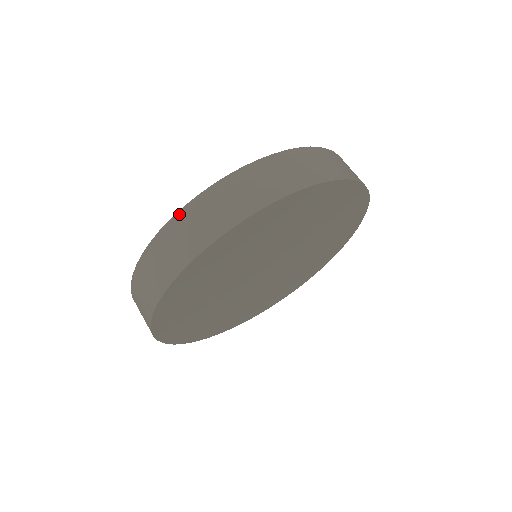
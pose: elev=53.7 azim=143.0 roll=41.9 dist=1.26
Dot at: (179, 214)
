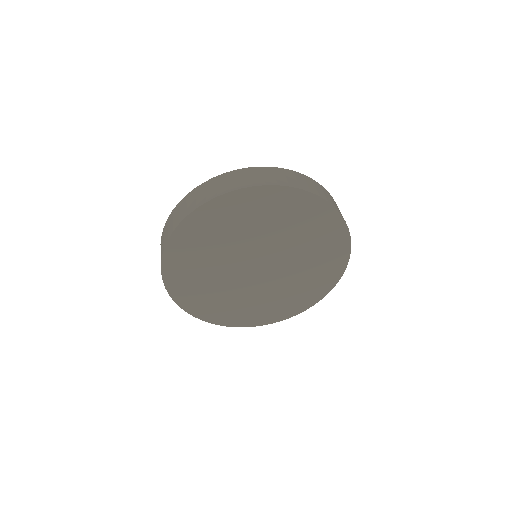
Dot at: (232, 172)
